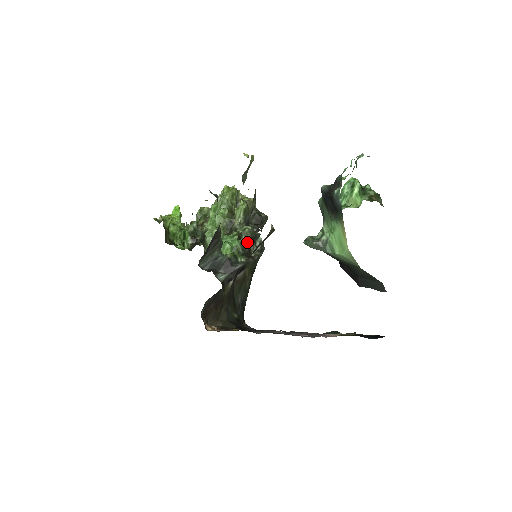
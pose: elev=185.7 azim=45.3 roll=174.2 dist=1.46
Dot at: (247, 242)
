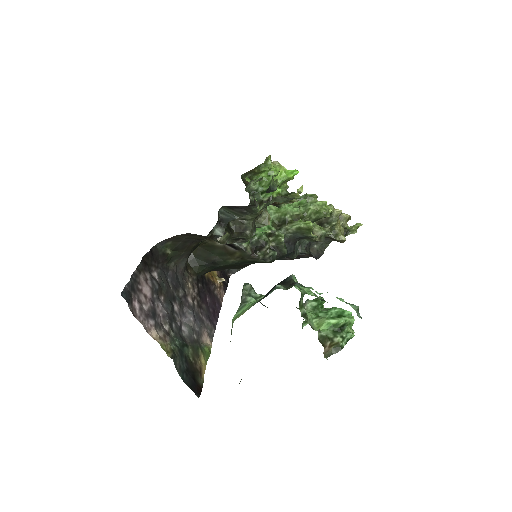
Dot at: (266, 242)
